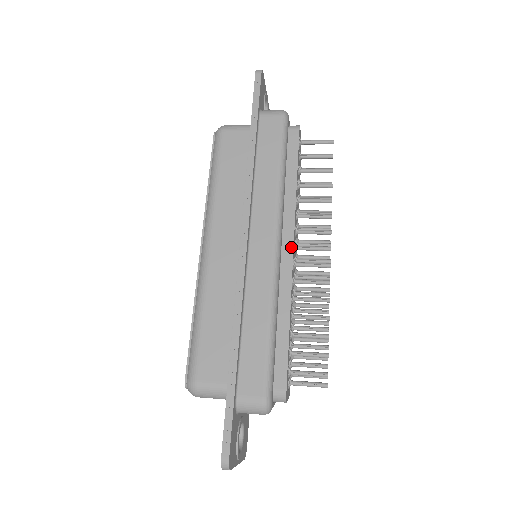
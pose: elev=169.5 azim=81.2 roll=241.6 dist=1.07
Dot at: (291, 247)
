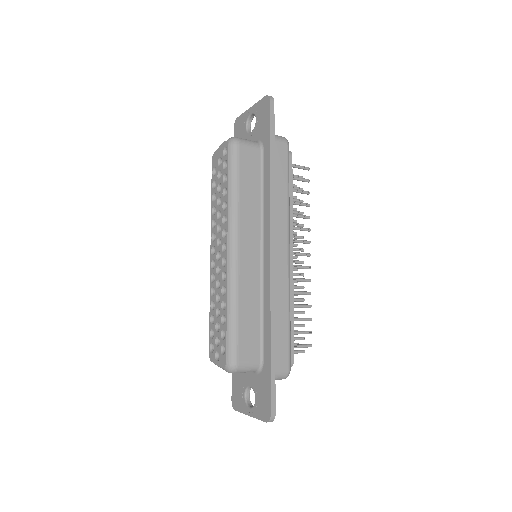
Dot at: (292, 254)
